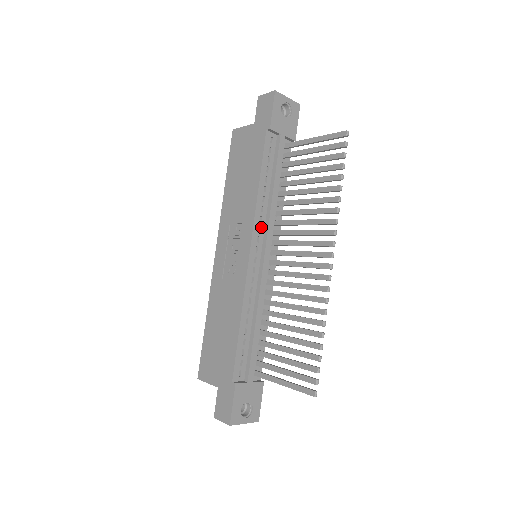
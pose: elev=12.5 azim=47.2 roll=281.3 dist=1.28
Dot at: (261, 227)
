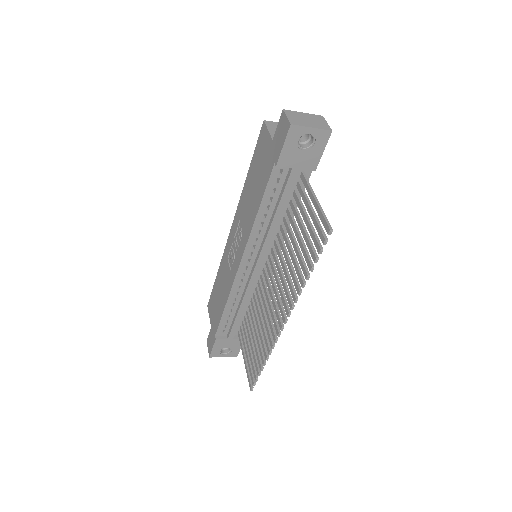
Dot at: (256, 245)
